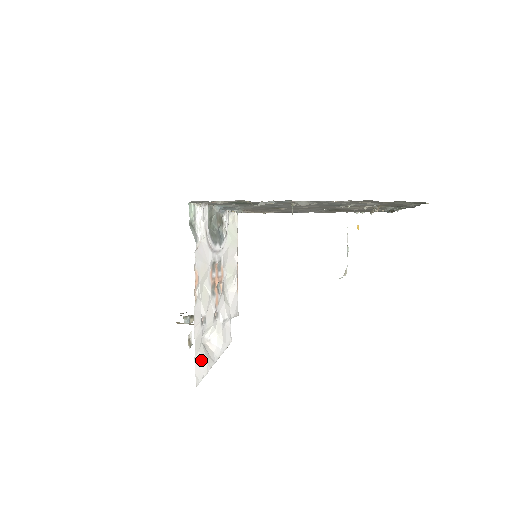
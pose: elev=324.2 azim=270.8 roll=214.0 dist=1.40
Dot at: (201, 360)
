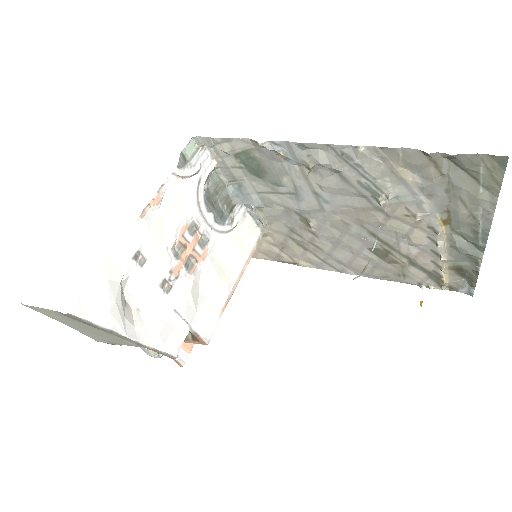
Dot at: (103, 294)
